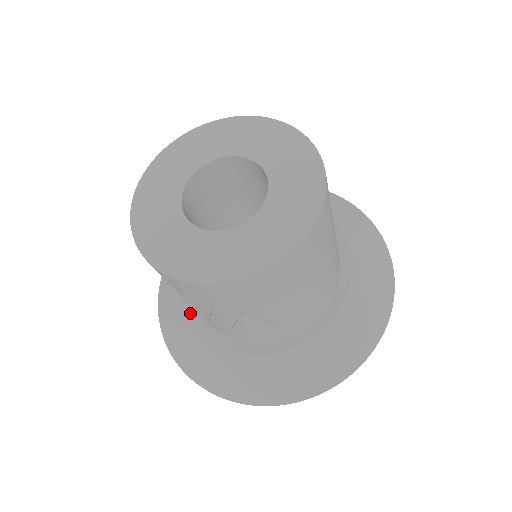
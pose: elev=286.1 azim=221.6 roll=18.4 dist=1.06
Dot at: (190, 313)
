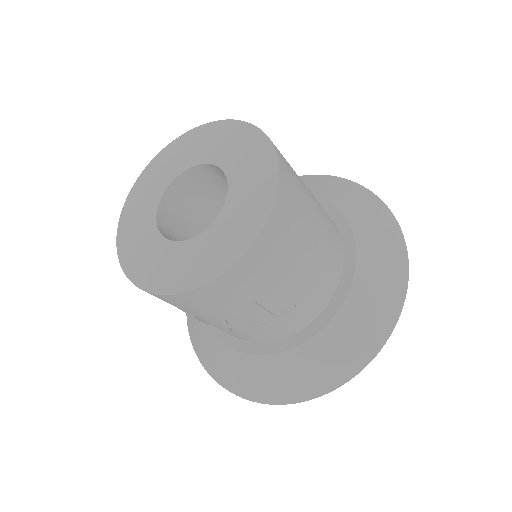
Dot at: occluded
